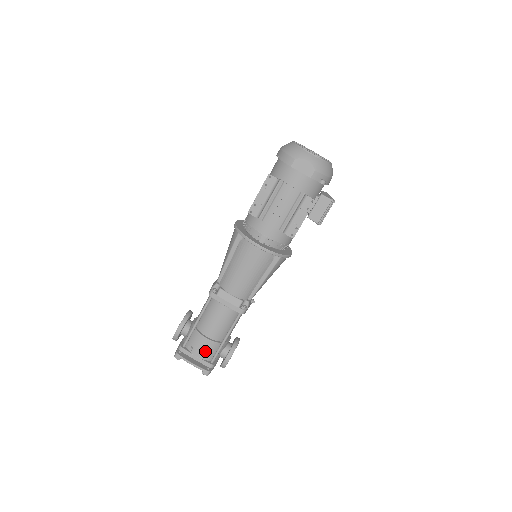
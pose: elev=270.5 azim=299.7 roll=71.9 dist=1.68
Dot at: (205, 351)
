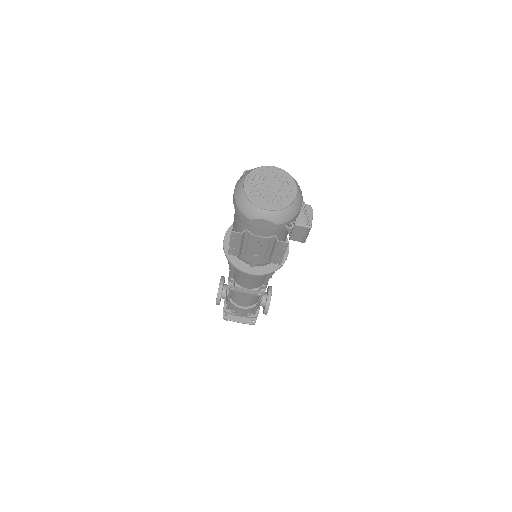
Dot at: (245, 313)
